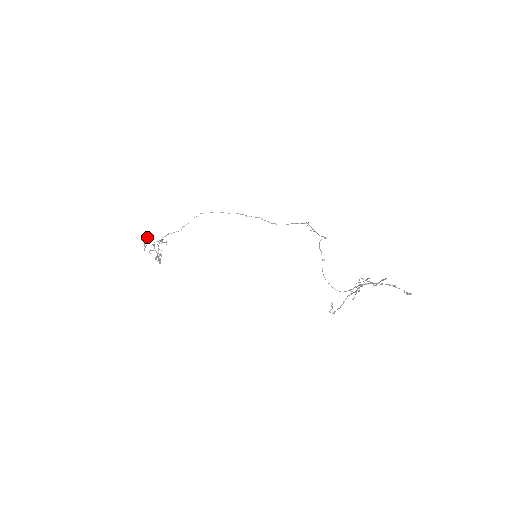
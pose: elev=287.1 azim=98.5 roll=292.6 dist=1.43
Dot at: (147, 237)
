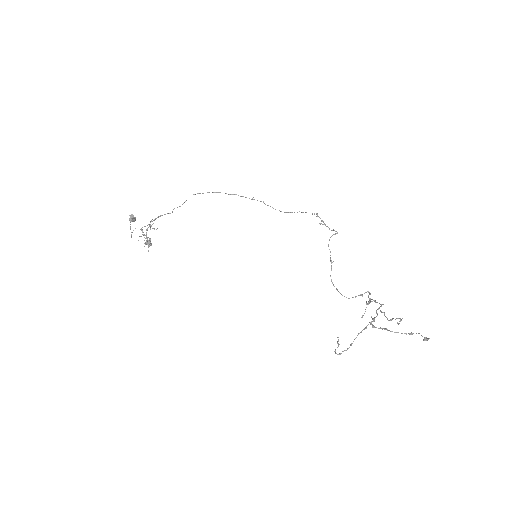
Dot at: (134, 219)
